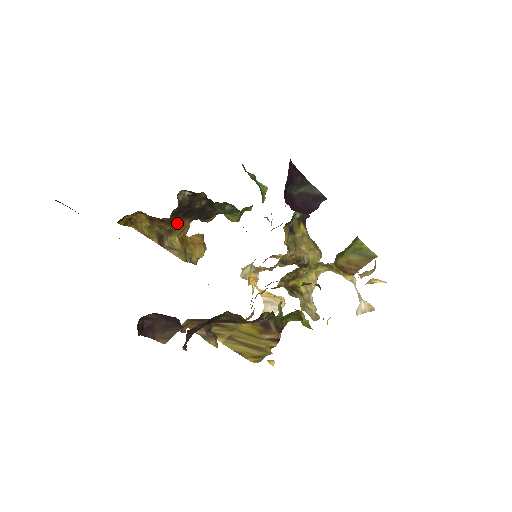
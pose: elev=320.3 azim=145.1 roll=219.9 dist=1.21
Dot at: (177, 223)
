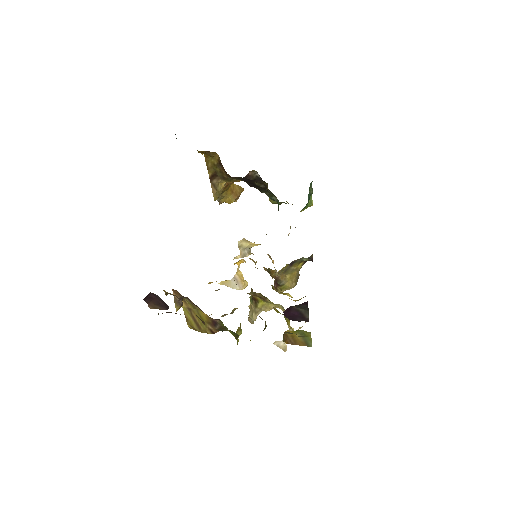
Dot at: (234, 178)
